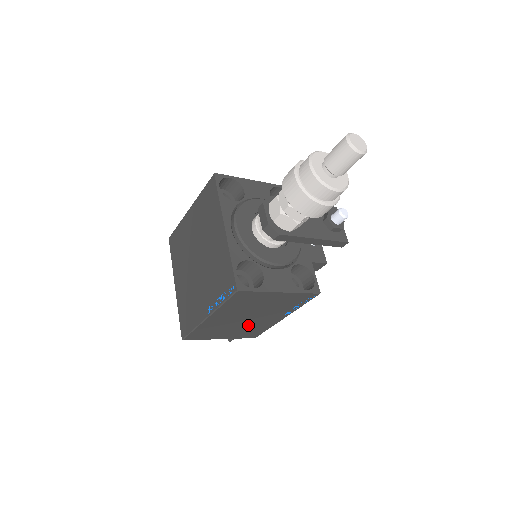
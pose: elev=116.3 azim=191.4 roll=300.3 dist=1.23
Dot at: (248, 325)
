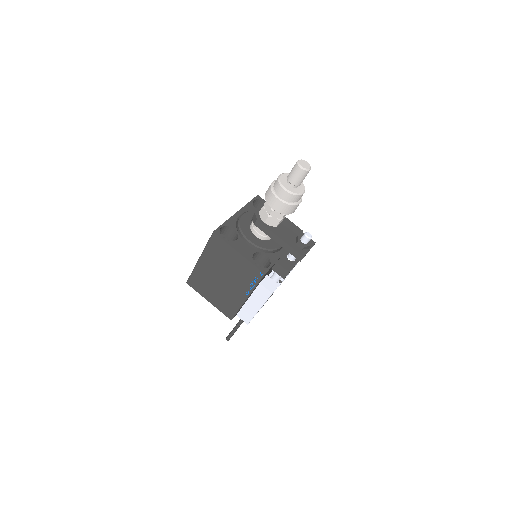
Dot at: (224, 292)
